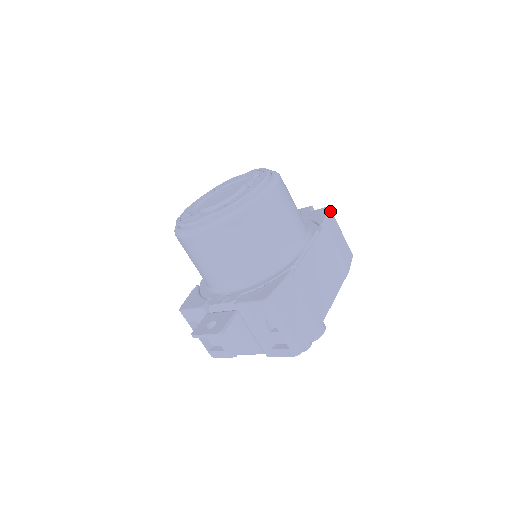
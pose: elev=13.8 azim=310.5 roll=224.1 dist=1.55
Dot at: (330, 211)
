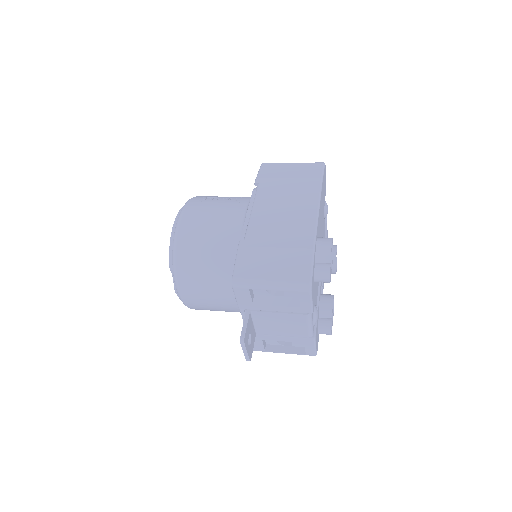
Dot at: (263, 165)
